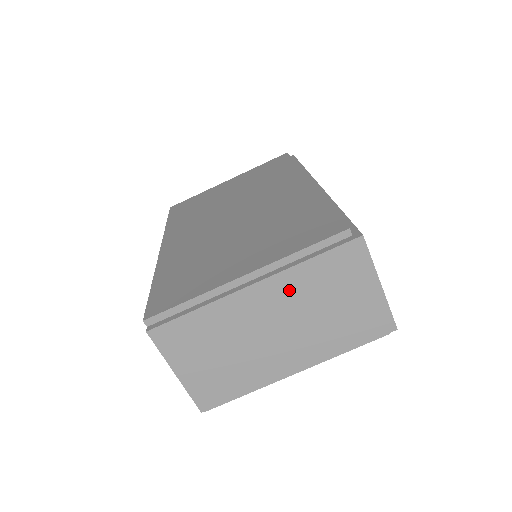
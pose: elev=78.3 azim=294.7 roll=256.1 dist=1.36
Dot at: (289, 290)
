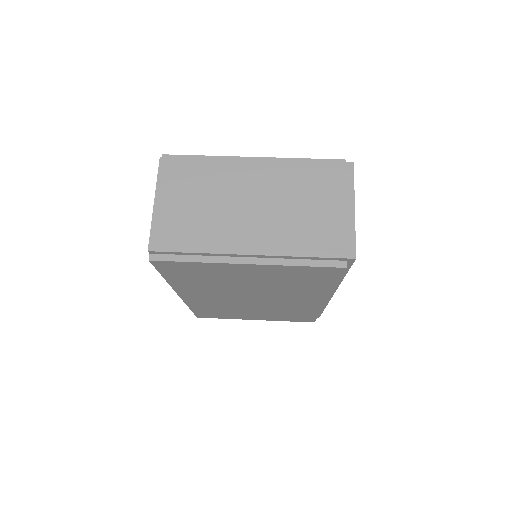
Dot at: (281, 177)
